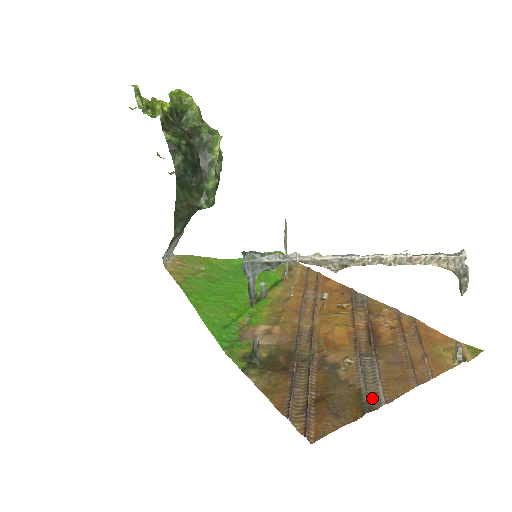
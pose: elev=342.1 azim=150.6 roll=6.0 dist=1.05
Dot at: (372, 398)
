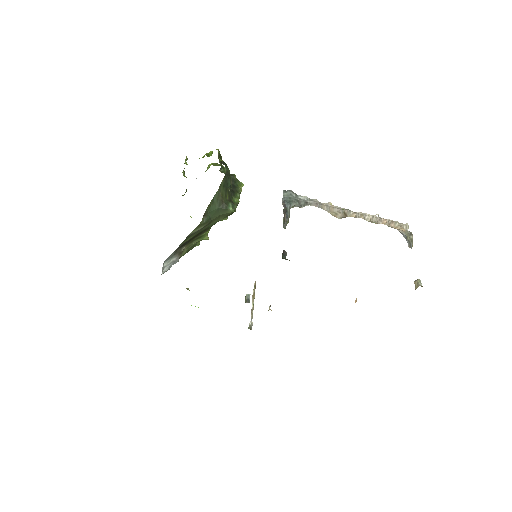
Dot at: occluded
